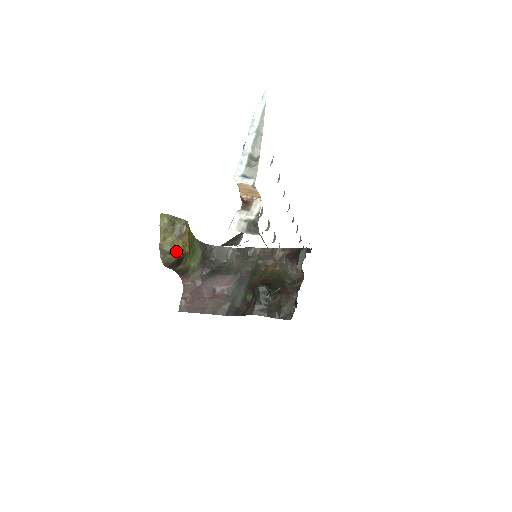
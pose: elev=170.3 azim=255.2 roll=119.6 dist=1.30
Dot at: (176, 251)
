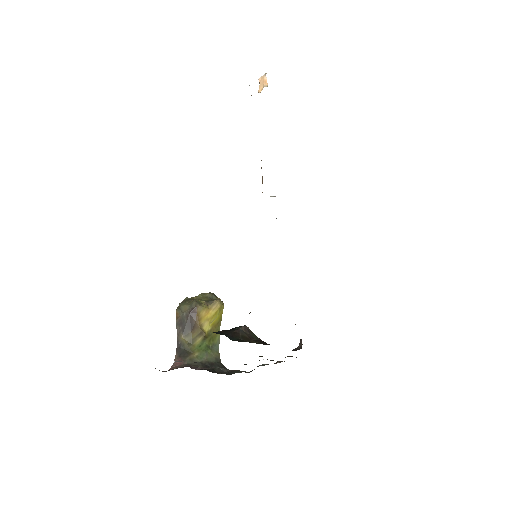
Dot at: (196, 301)
